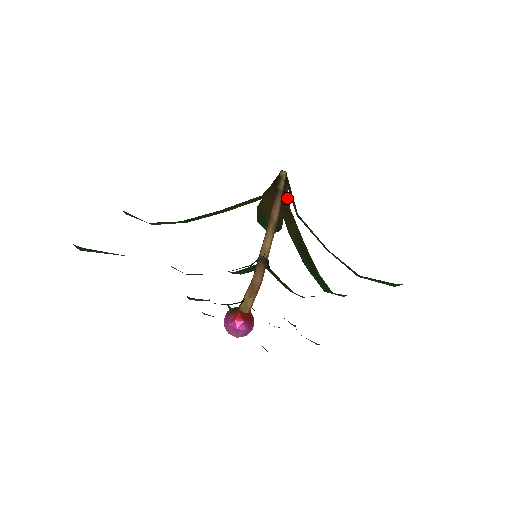
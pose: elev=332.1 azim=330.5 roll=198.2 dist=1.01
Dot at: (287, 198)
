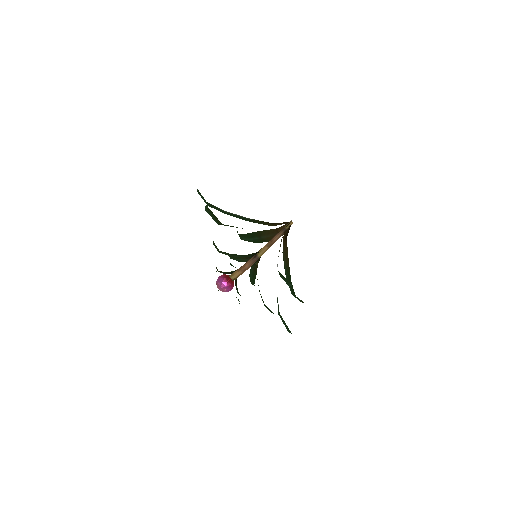
Dot at: occluded
